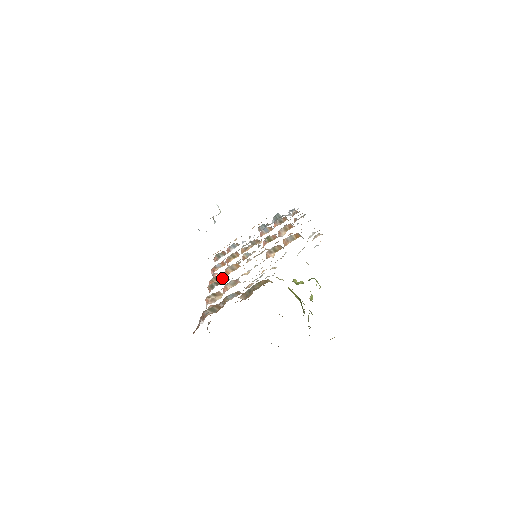
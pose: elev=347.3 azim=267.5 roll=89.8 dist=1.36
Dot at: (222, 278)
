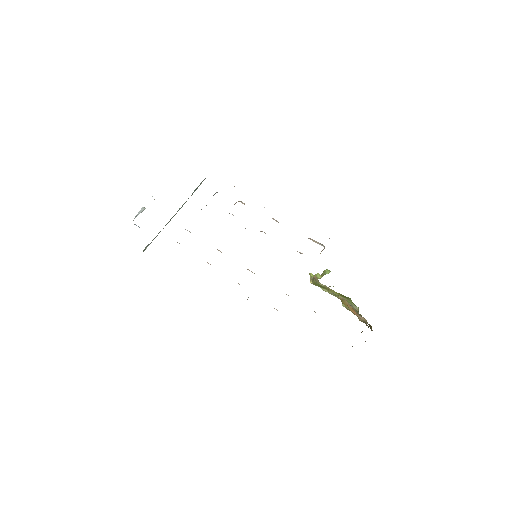
Dot at: occluded
